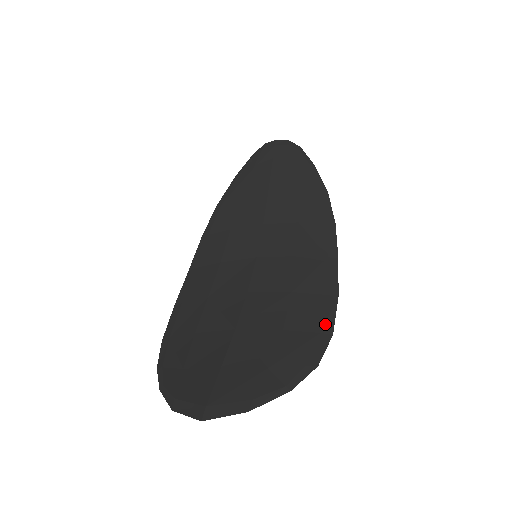
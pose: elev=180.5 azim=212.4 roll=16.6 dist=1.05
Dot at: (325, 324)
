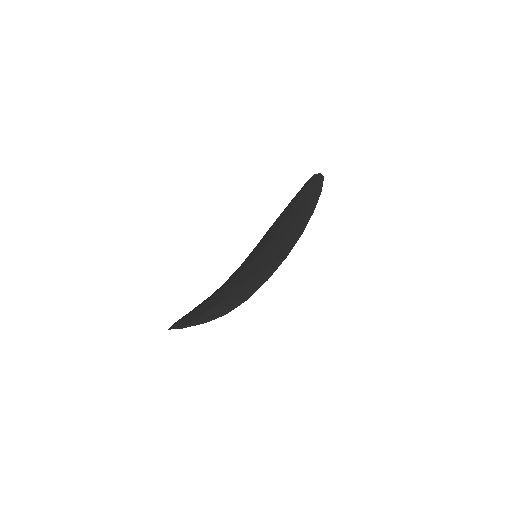
Dot at: (248, 294)
